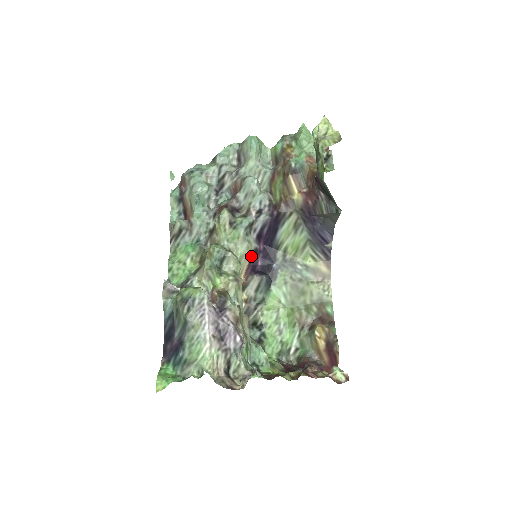
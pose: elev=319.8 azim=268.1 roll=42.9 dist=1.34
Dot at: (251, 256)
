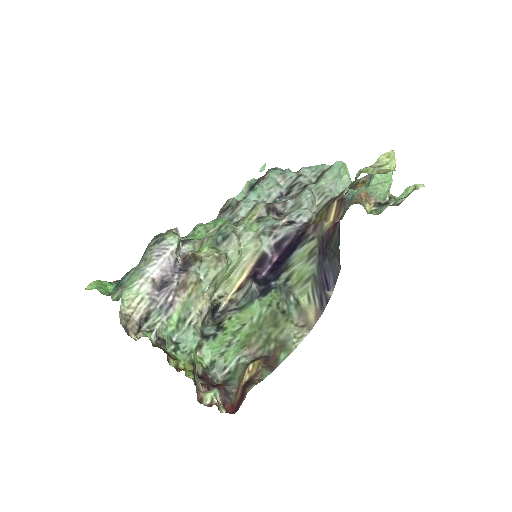
Dot at: (258, 259)
